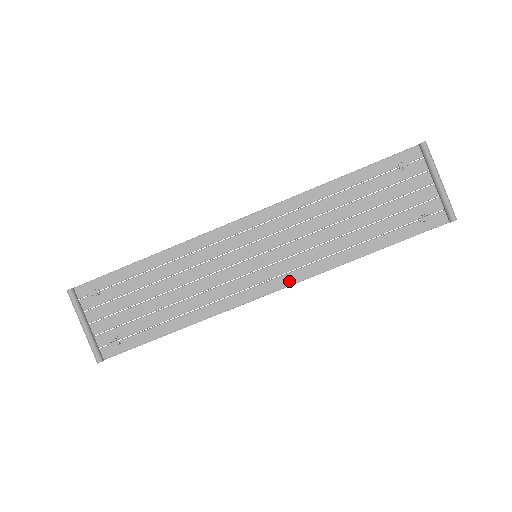
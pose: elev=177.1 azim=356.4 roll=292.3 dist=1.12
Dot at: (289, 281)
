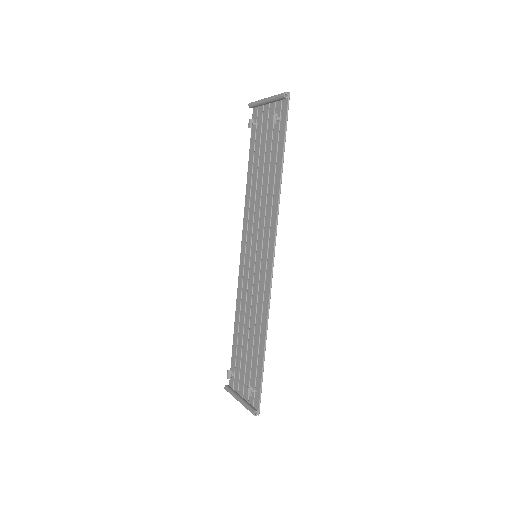
Dot at: (272, 243)
